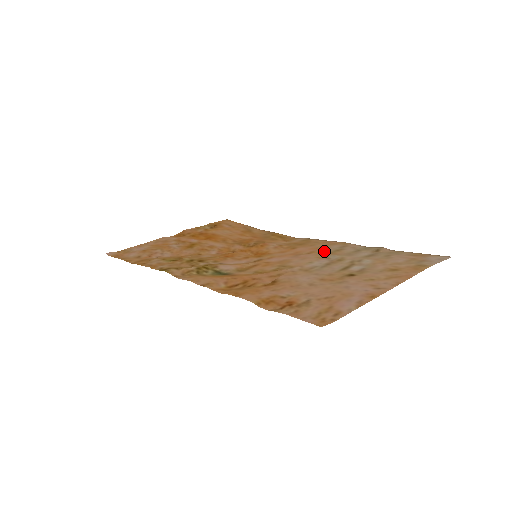
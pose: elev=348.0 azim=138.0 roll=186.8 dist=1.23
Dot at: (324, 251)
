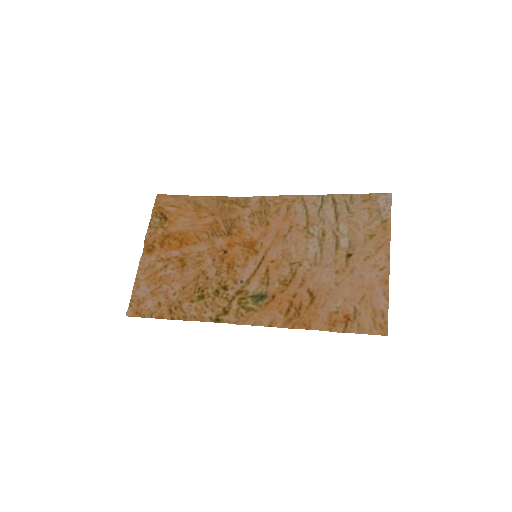
Dot at: (299, 222)
